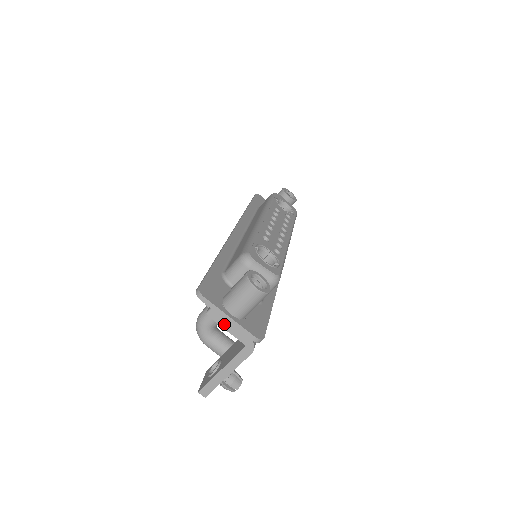
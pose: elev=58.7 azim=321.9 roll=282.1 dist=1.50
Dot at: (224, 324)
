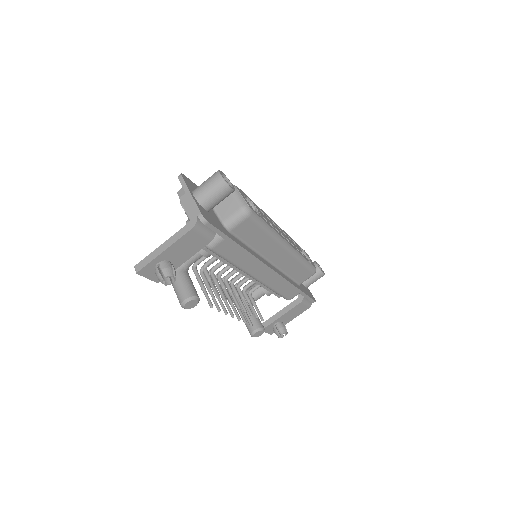
Dot at: (184, 200)
